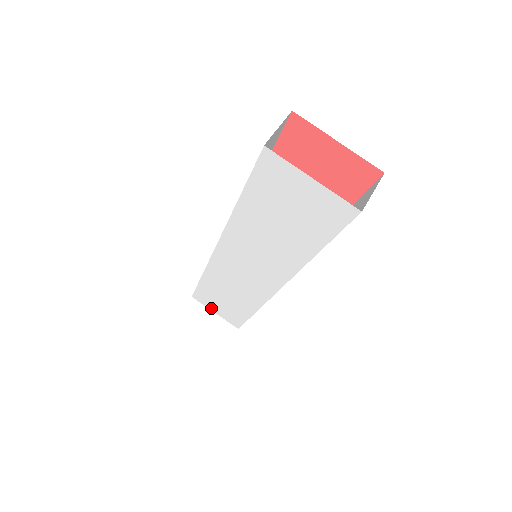
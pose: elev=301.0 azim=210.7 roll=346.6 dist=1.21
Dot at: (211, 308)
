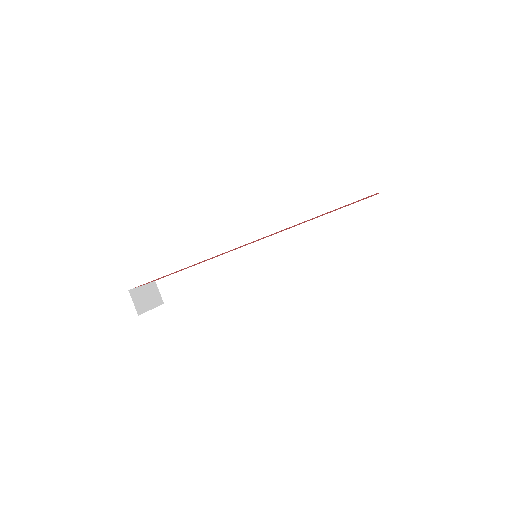
Dot at: occluded
